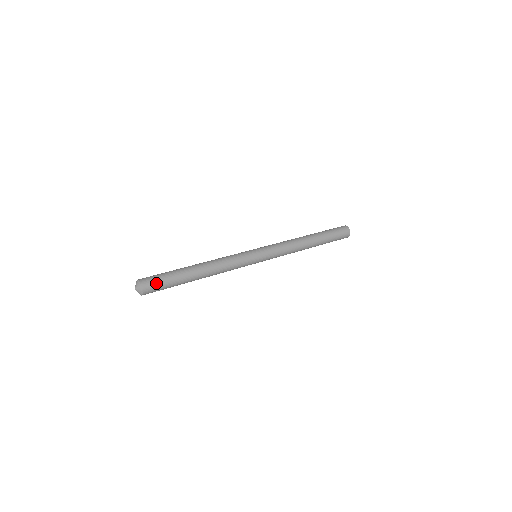
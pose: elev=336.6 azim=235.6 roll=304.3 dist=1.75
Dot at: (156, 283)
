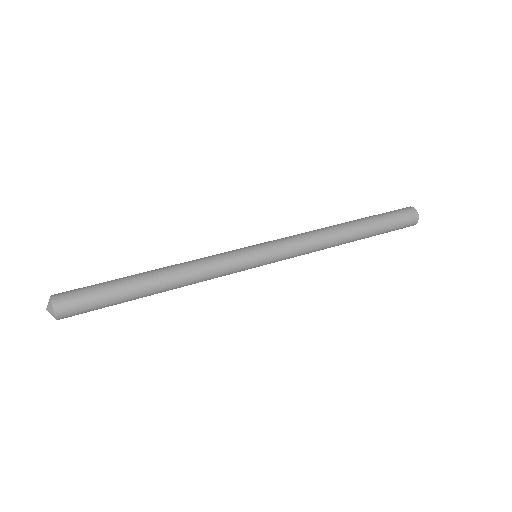
Dot at: (78, 300)
